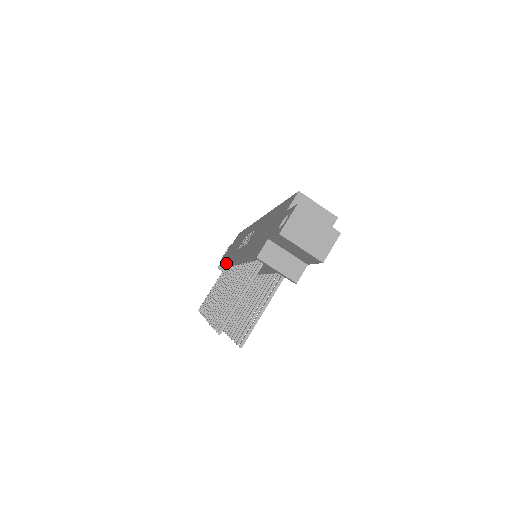
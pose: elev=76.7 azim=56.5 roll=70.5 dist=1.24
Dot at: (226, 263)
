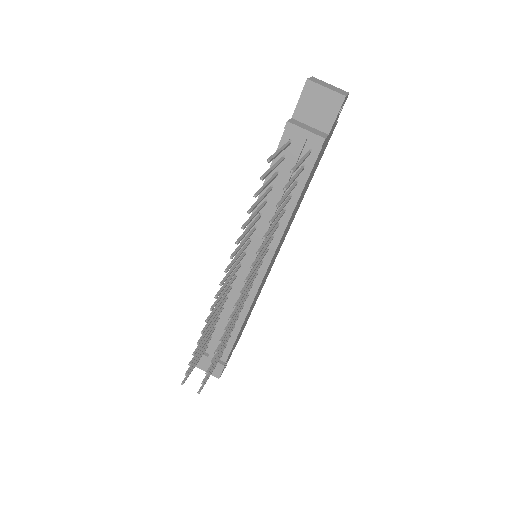
Dot at: occluded
